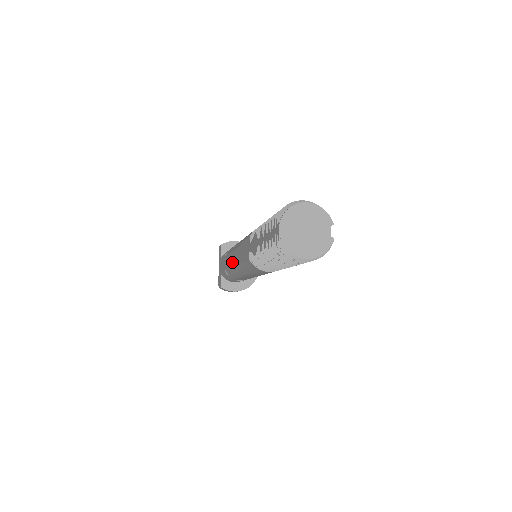
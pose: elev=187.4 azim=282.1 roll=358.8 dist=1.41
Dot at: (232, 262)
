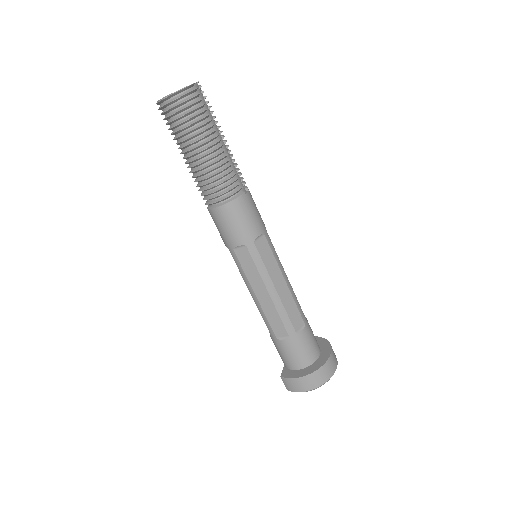
Dot at: occluded
